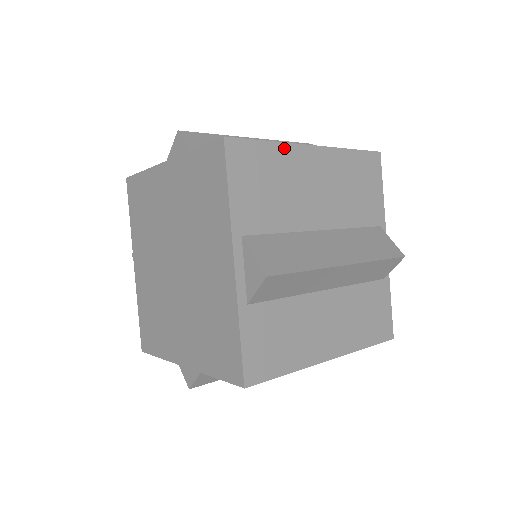
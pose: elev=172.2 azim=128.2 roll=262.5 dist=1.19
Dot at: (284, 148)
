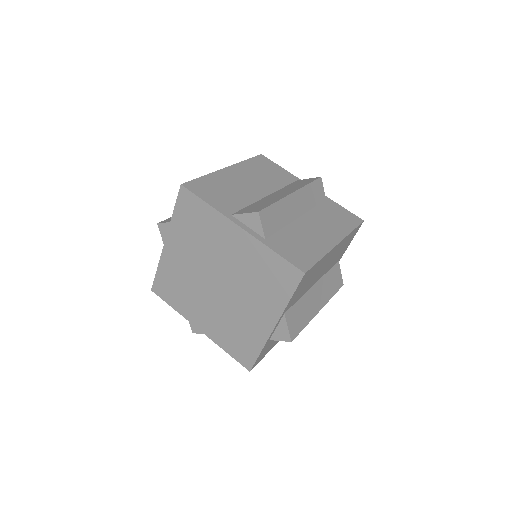
Dot at: (213, 175)
